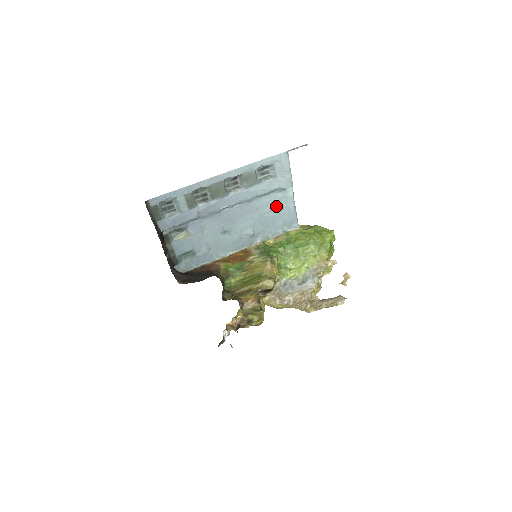
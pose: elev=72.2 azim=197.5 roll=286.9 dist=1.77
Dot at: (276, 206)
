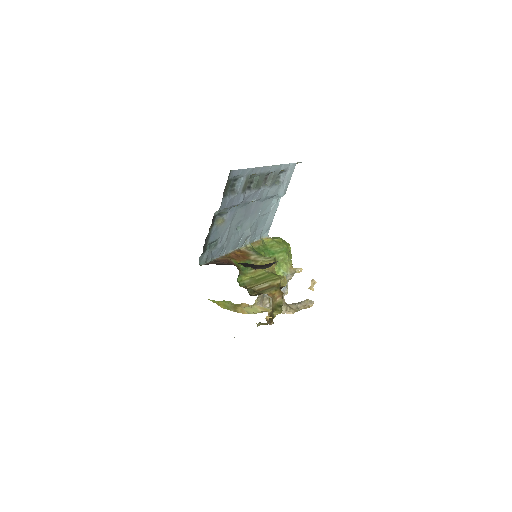
Dot at: (268, 211)
